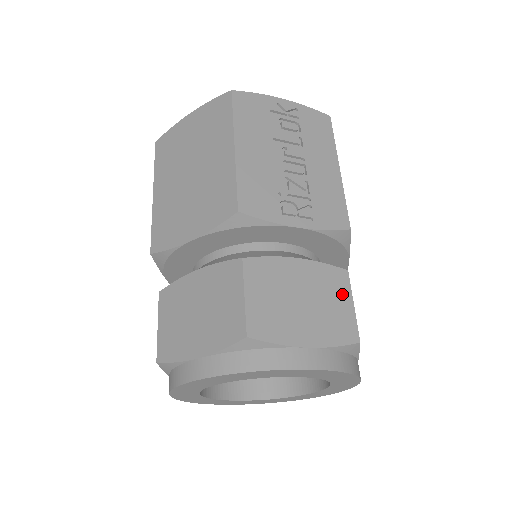
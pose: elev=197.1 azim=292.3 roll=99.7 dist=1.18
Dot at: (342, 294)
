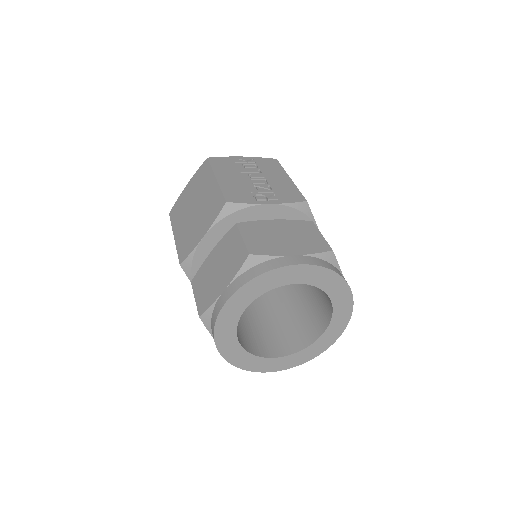
Dot at: (312, 231)
